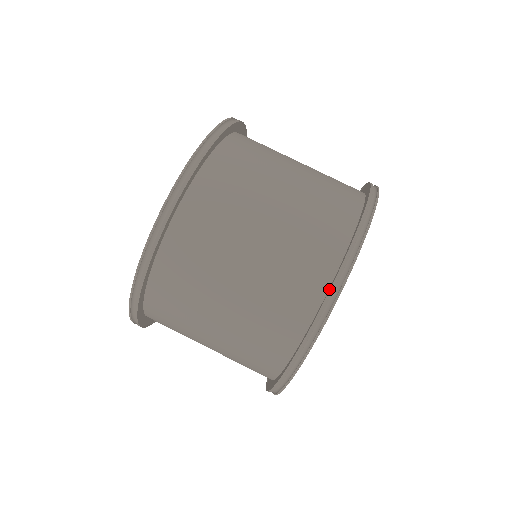
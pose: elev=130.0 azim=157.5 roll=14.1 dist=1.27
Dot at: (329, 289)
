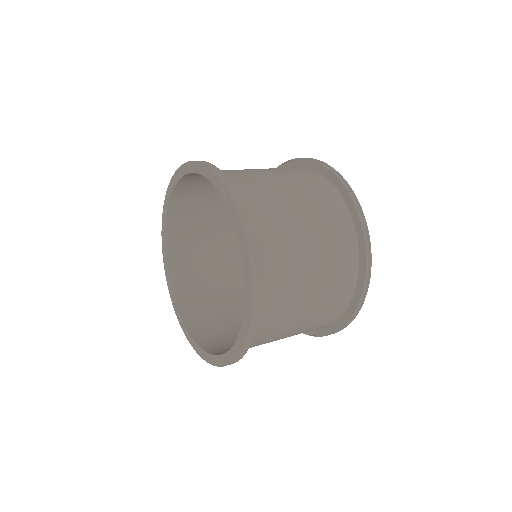
Dot at: (358, 232)
